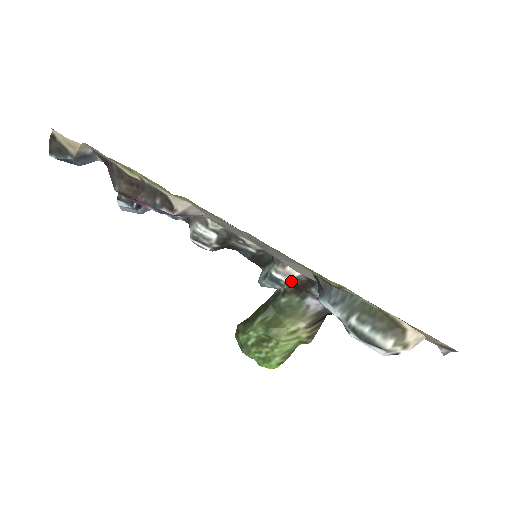
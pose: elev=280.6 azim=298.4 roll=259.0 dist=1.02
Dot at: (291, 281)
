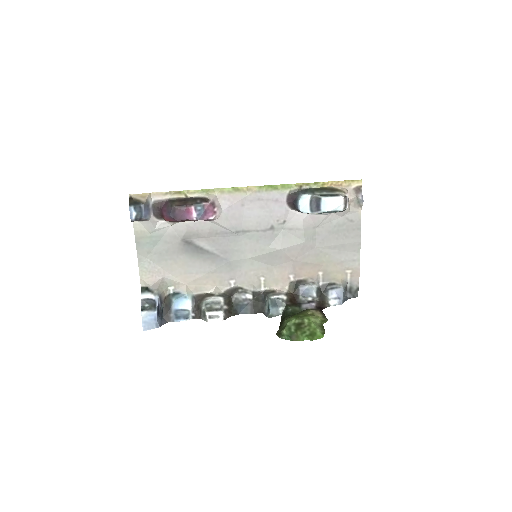
Dot at: (285, 297)
